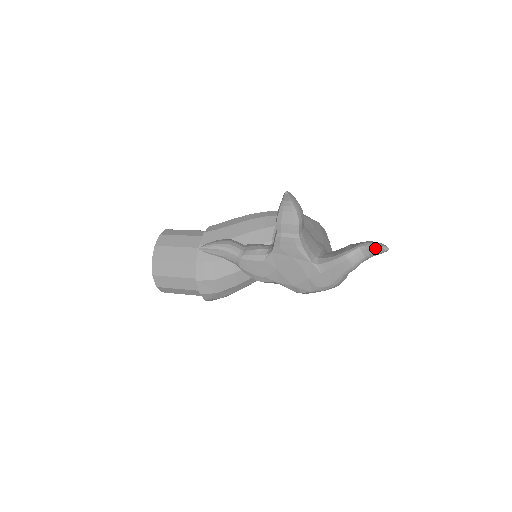
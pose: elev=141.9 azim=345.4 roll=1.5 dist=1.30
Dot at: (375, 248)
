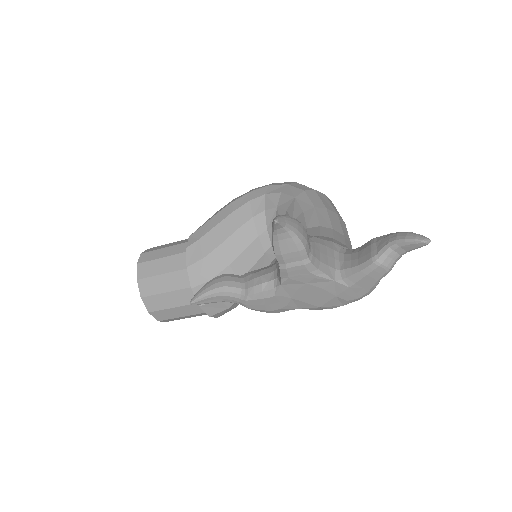
Dot at: (412, 244)
